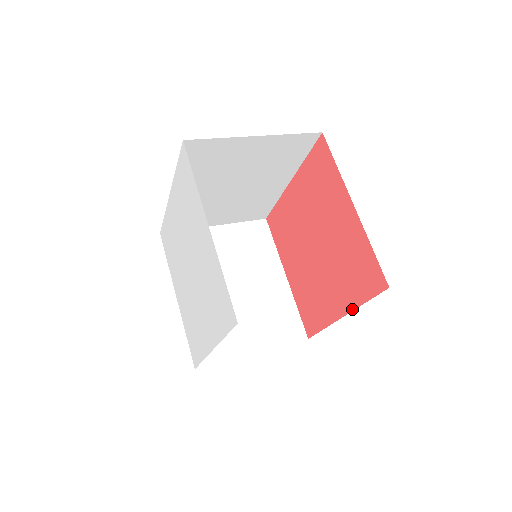
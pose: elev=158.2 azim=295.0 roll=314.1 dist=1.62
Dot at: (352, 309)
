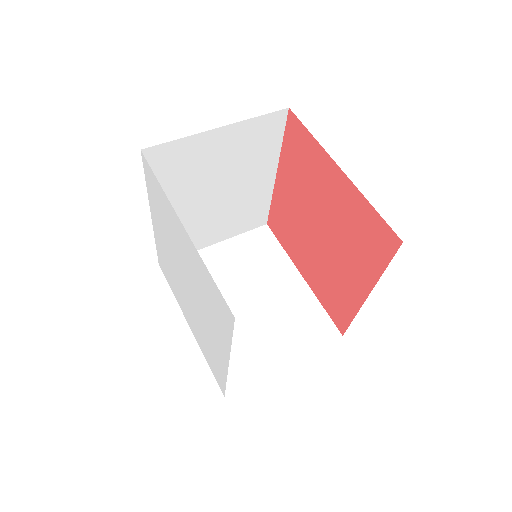
Dot at: (374, 283)
